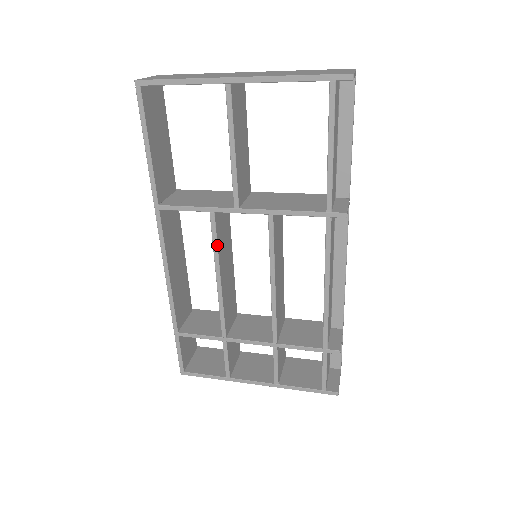
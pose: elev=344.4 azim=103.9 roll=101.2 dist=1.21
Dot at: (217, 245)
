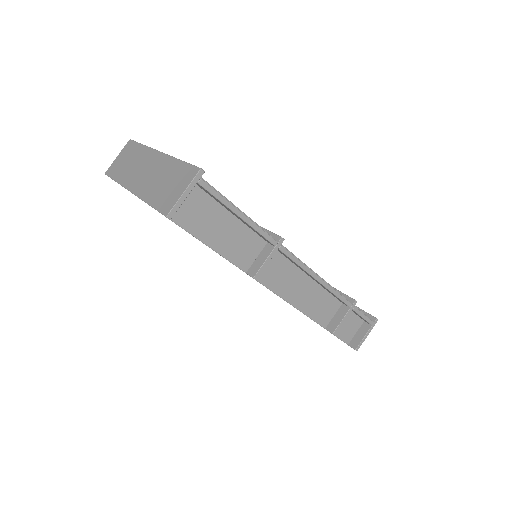
Dot at: (220, 255)
